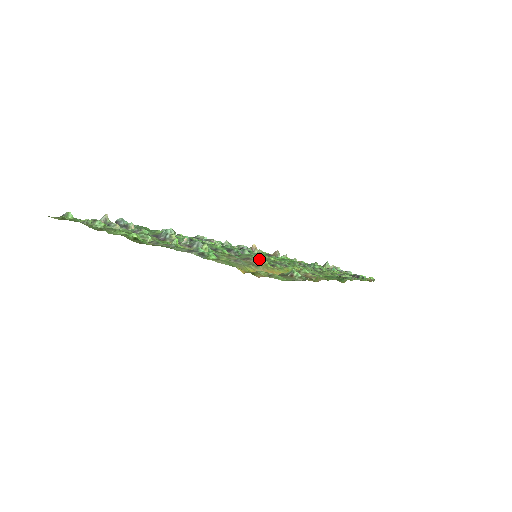
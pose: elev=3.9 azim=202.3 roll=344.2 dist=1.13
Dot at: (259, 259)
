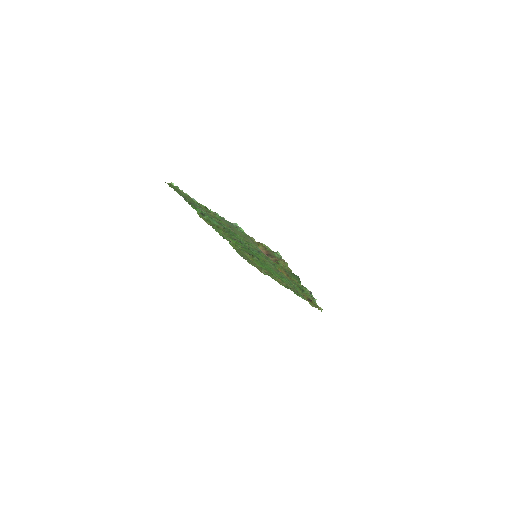
Dot at: occluded
